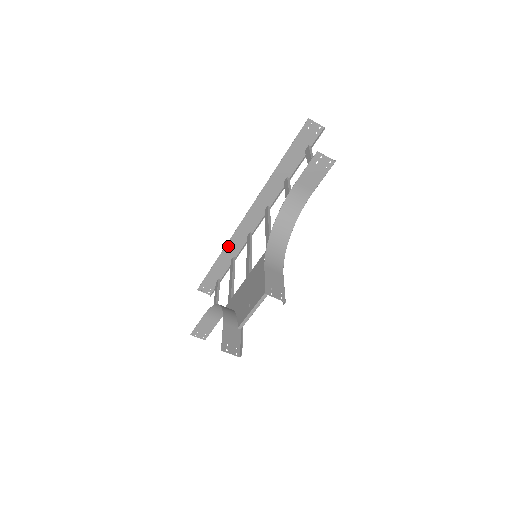
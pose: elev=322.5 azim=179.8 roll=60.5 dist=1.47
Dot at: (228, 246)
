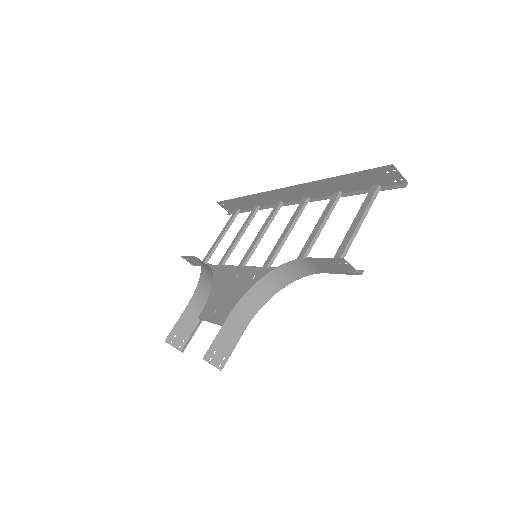
Dot at: (256, 196)
